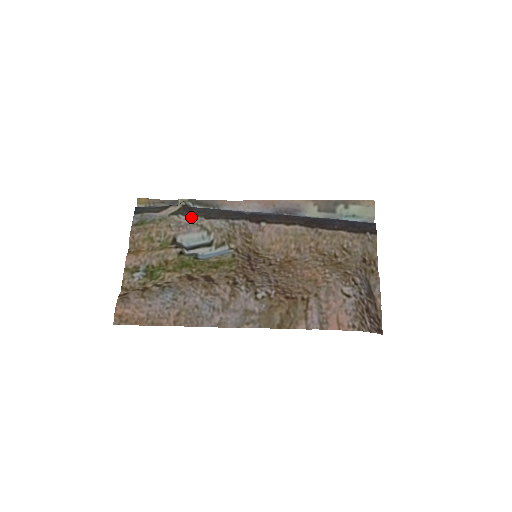
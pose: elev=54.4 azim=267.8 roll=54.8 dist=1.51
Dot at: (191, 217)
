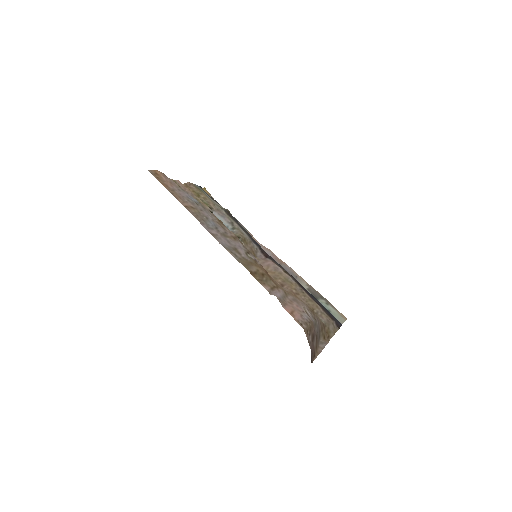
Dot at: (229, 216)
